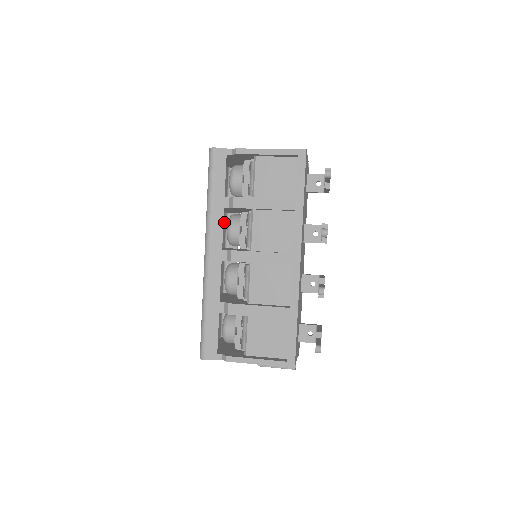
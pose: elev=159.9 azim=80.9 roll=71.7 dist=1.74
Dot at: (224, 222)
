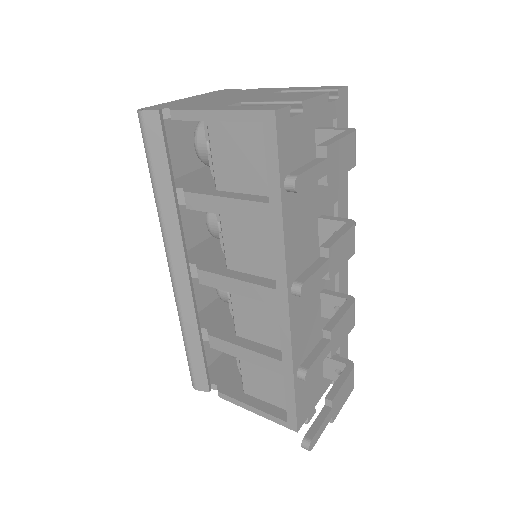
Dot at: occluded
